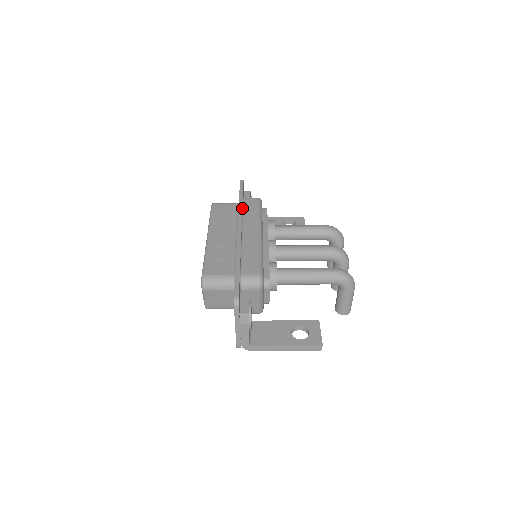
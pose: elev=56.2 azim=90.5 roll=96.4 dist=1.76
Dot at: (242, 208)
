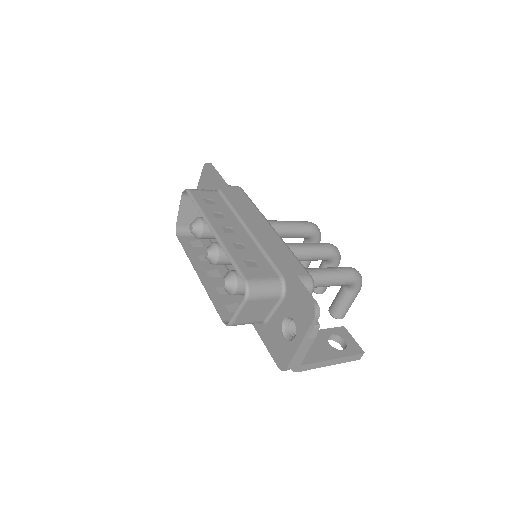
Dot at: (236, 196)
